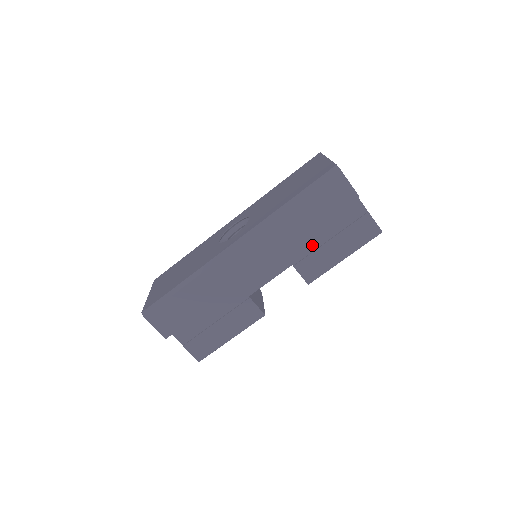
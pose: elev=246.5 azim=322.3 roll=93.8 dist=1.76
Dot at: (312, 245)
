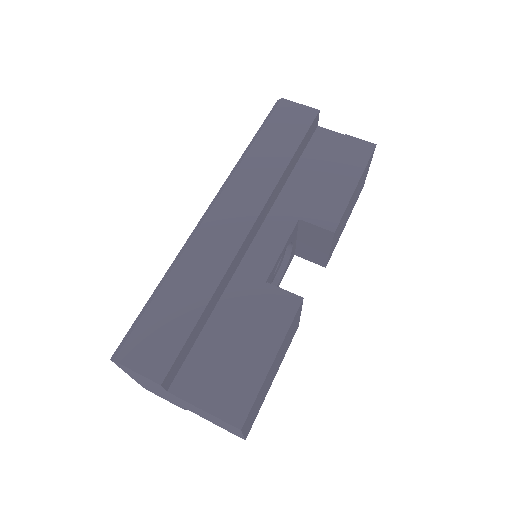
Dot at: (308, 189)
